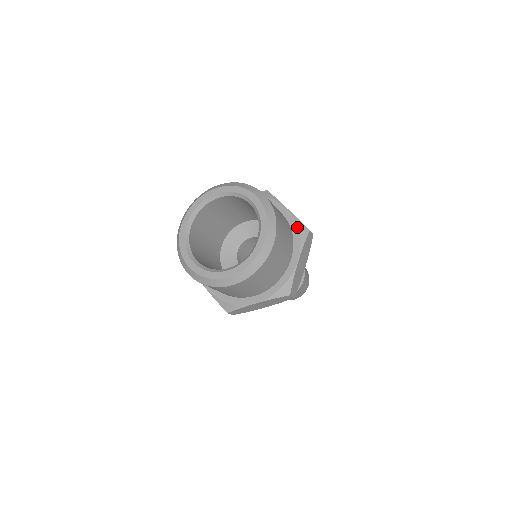
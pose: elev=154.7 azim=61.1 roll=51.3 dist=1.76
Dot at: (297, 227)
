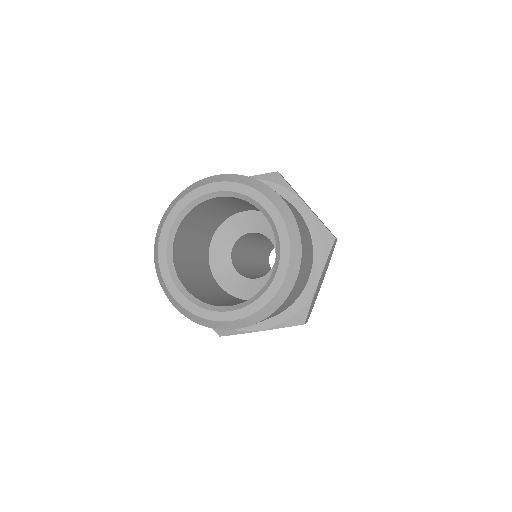
Dot at: (319, 234)
